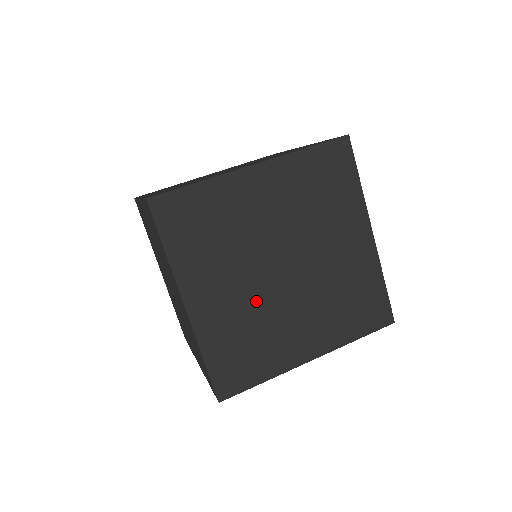
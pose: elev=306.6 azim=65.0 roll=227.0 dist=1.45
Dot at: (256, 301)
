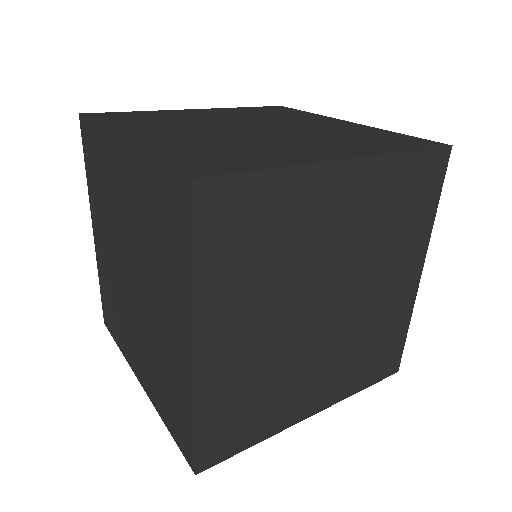
Dot at: (282, 347)
